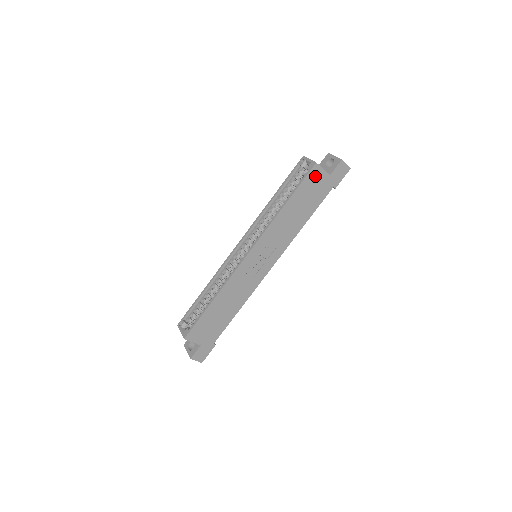
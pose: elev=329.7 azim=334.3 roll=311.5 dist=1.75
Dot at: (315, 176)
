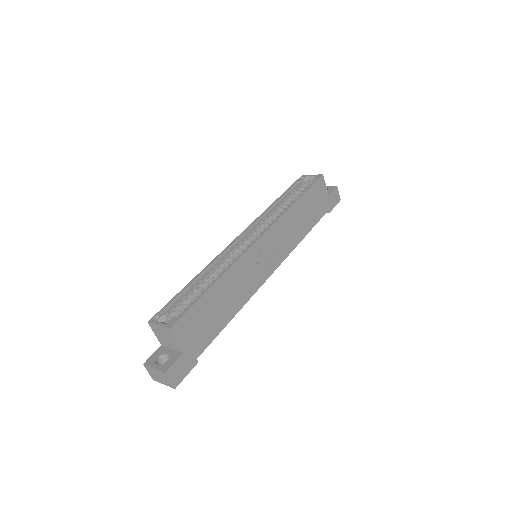
Dot at: (320, 188)
